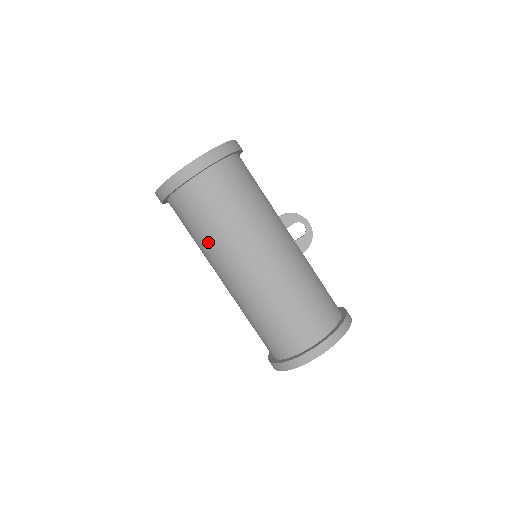
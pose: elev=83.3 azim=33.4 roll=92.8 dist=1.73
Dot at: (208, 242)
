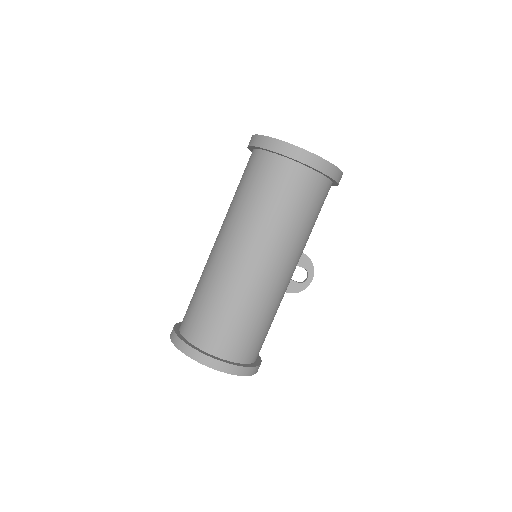
Dot at: (250, 211)
